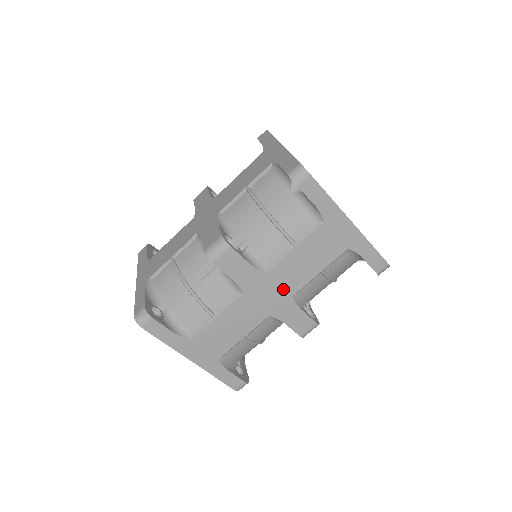
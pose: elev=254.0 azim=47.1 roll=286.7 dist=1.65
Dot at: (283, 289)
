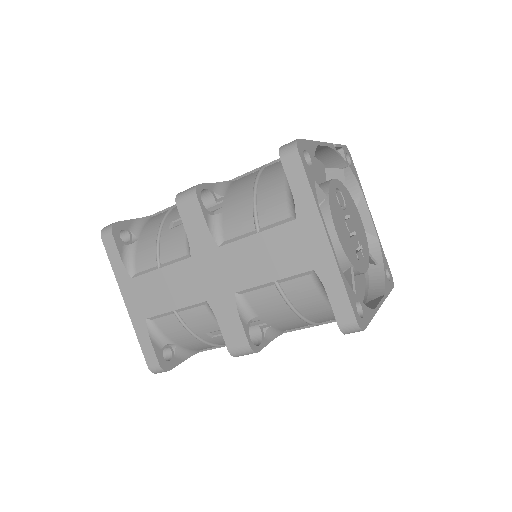
Dot at: occluded
